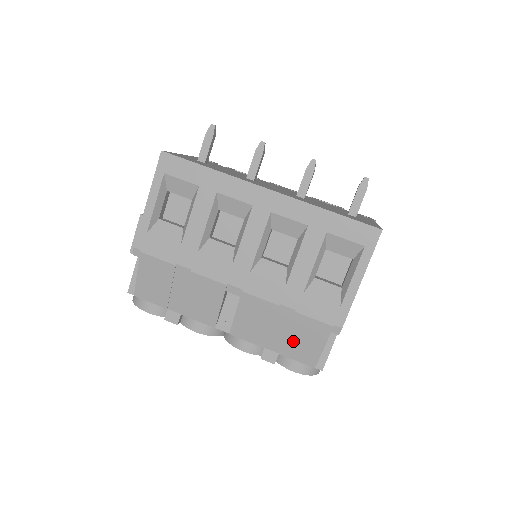
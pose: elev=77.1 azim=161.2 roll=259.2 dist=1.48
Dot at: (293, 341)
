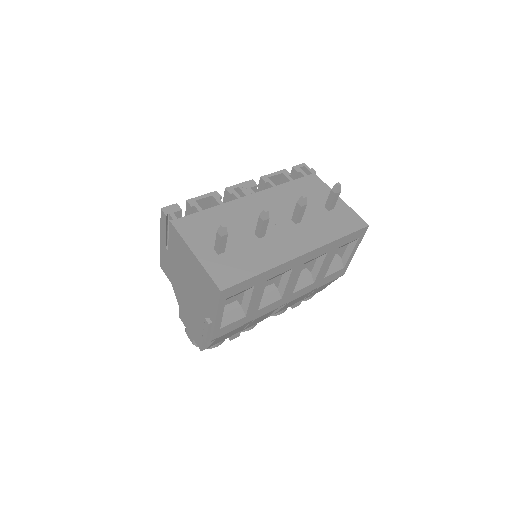
Dot at: occluded
